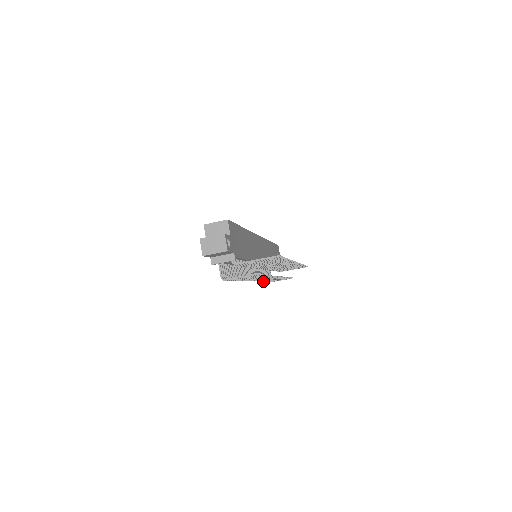
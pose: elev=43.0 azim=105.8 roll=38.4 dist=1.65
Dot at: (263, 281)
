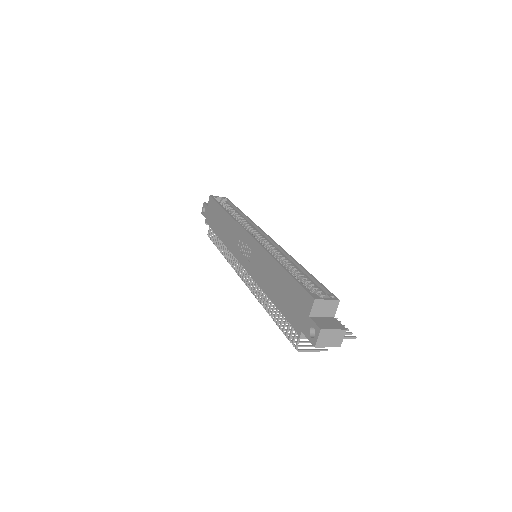
Dot at: (228, 261)
